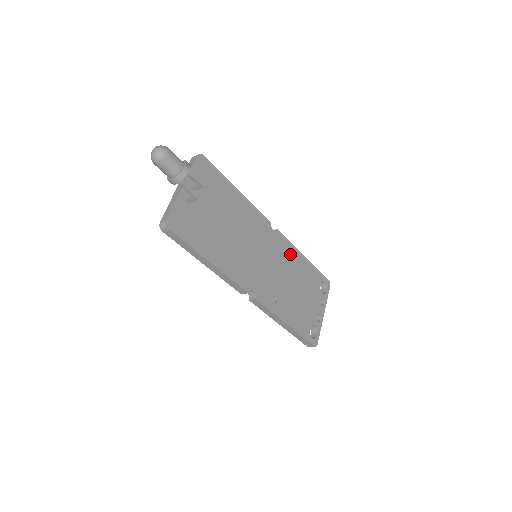
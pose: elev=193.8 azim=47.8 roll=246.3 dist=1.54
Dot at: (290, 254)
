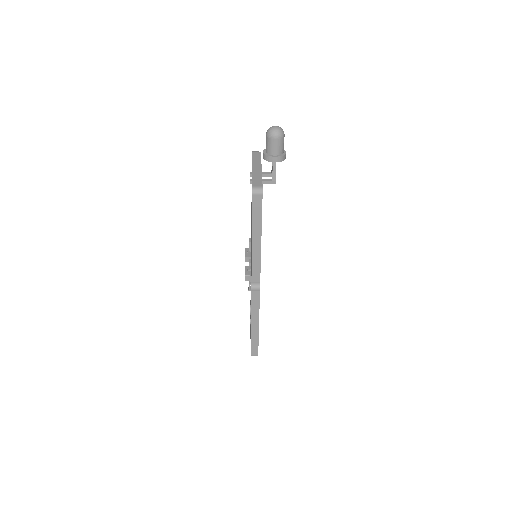
Dot at: occluded
